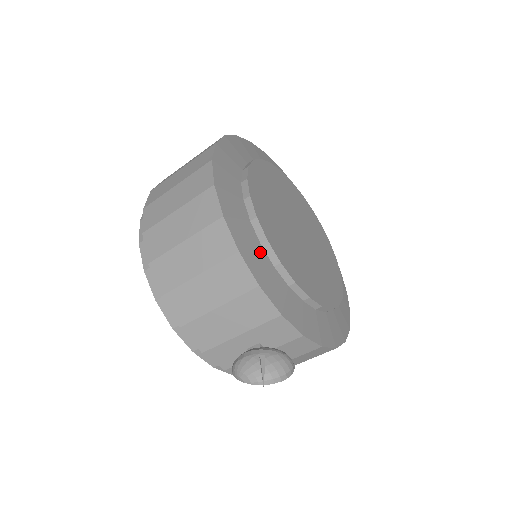
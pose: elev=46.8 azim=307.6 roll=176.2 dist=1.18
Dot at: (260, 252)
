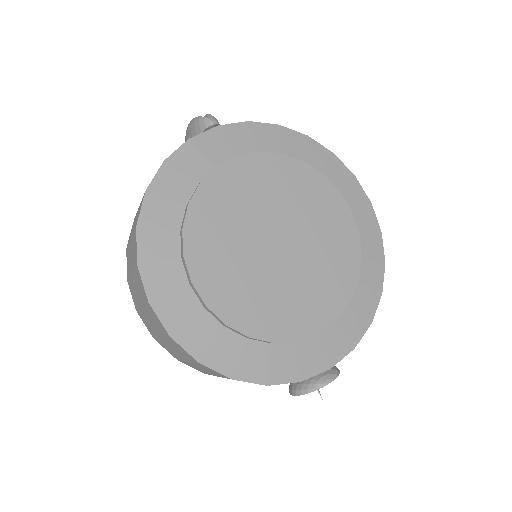
Dot at: (250, 348)
